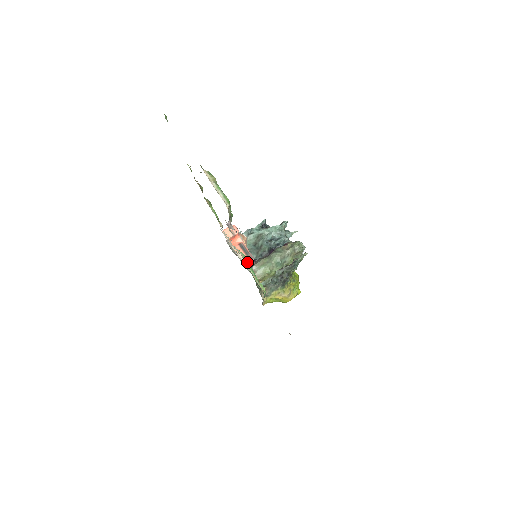
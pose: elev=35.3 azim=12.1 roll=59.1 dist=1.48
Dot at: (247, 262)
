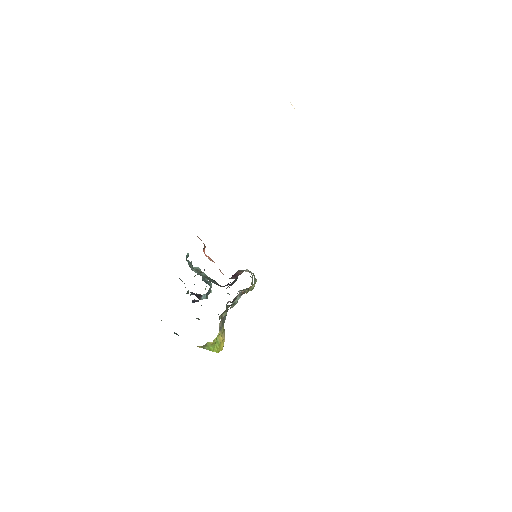
Dot at: occluded
